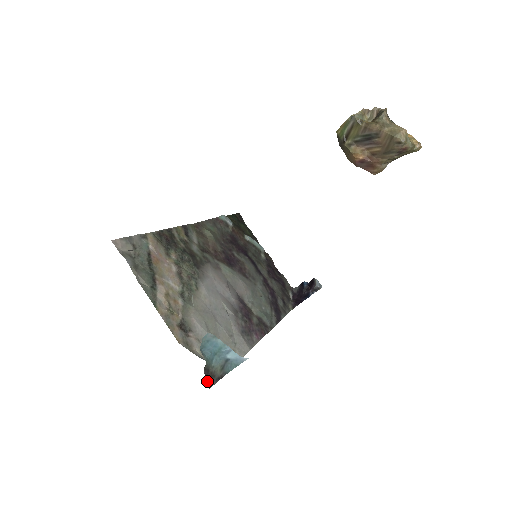
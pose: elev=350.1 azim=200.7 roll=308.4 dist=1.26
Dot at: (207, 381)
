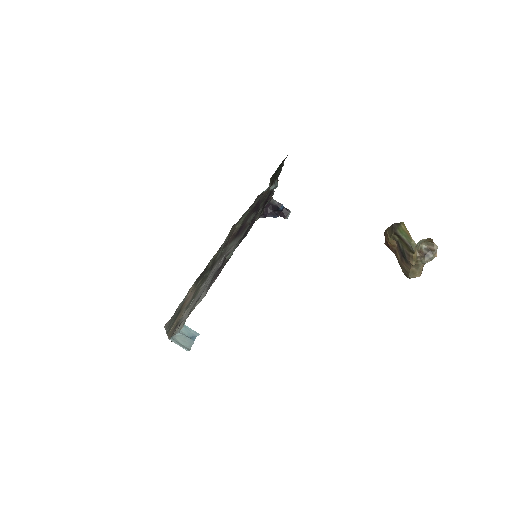
Dot at: occluded
